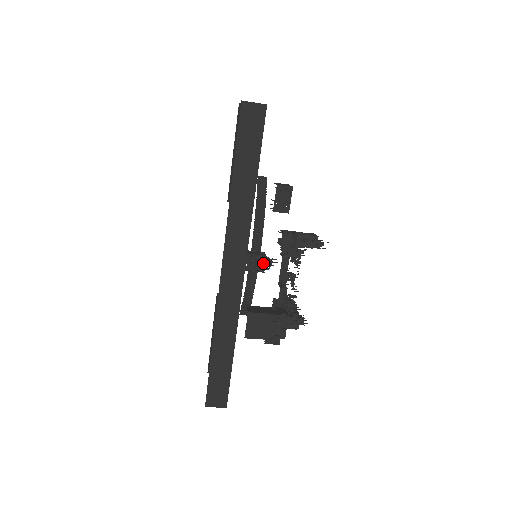
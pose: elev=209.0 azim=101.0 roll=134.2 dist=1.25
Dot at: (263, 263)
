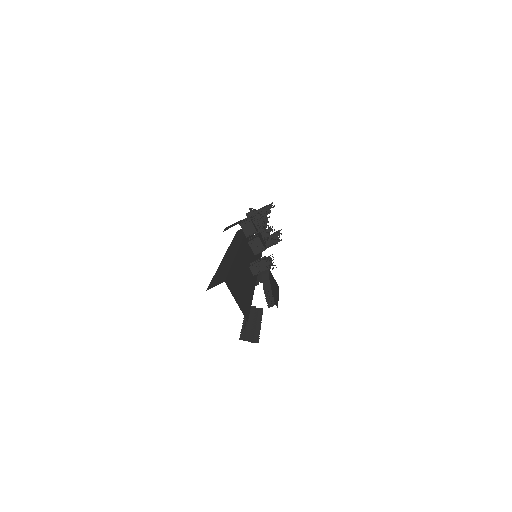
Dot at: (264, 259)
